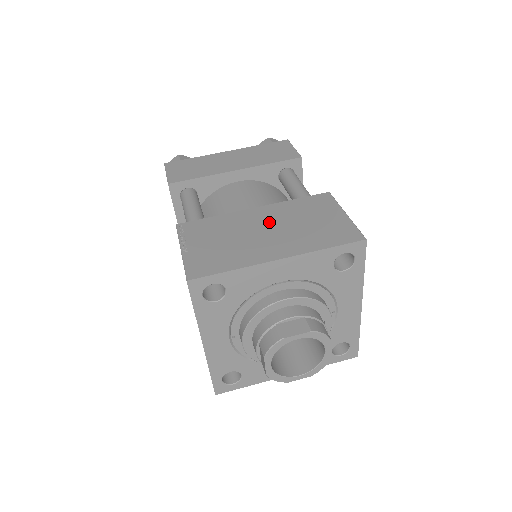
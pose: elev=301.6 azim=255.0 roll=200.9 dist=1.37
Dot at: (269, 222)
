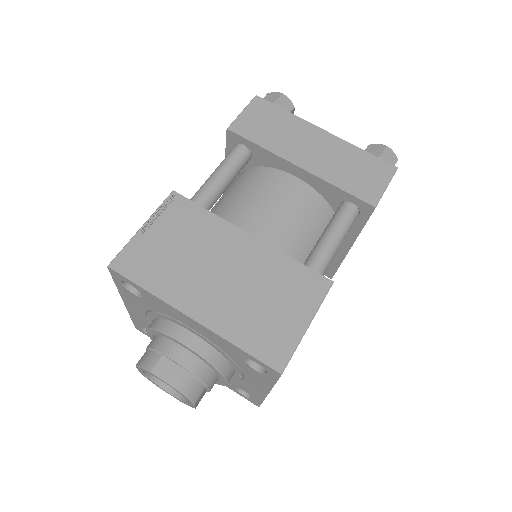
Dot at: (238, 266)
